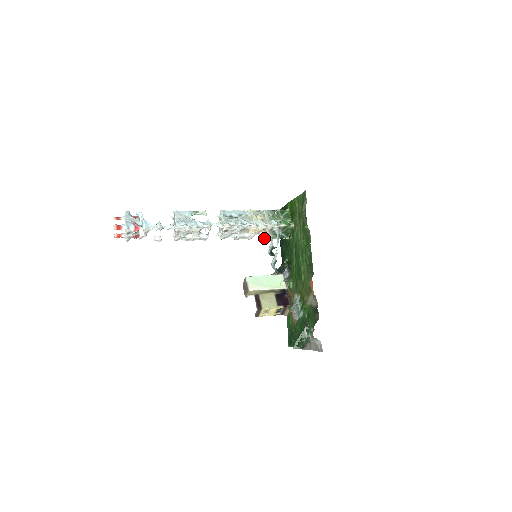
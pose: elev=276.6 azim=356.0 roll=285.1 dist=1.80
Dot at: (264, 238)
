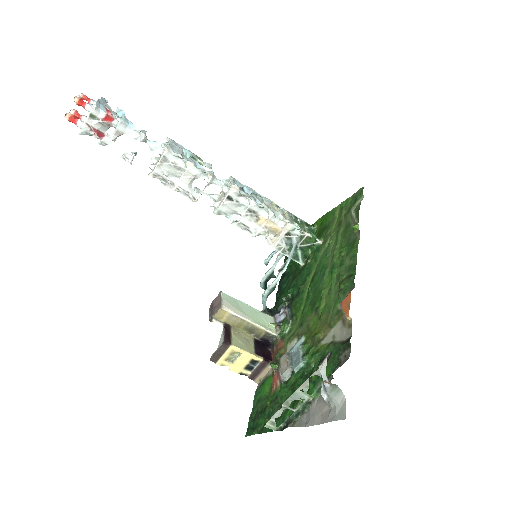
Dot at: (272, 245)
